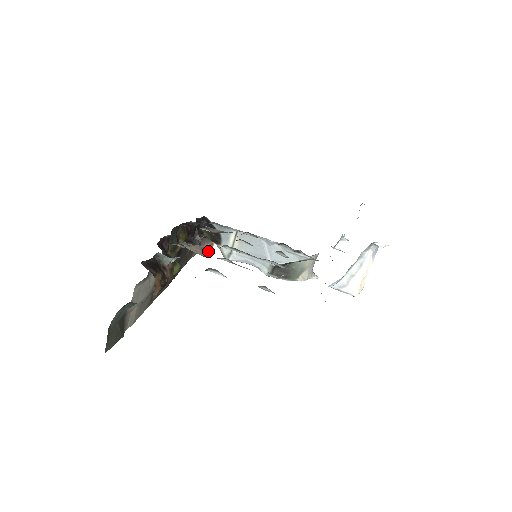
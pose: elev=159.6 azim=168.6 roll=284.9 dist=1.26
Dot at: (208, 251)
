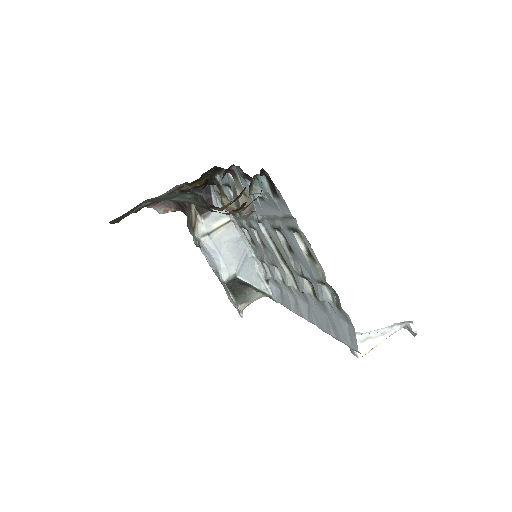
Dot at: (248, 215)
